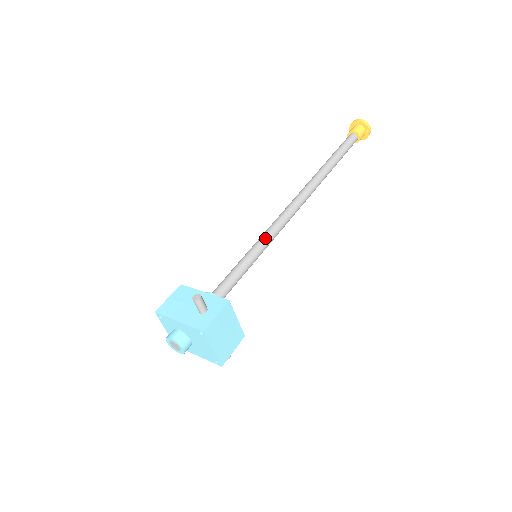
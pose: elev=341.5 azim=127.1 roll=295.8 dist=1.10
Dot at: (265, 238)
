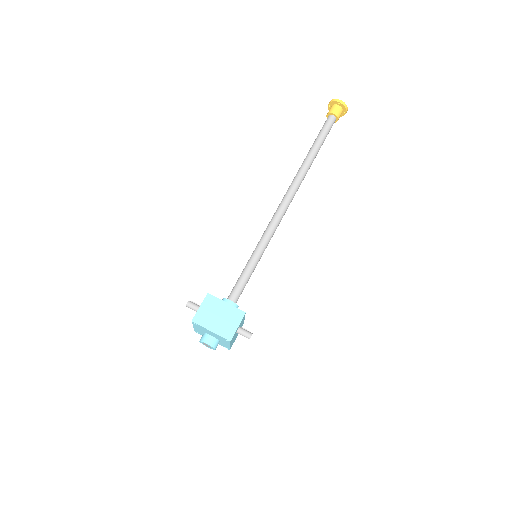
Dot at: (260, 240)
